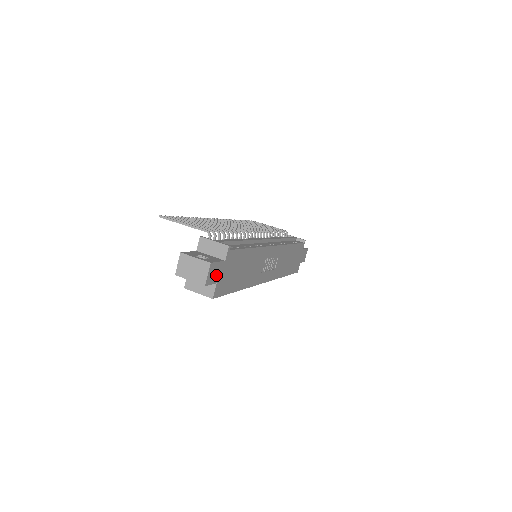
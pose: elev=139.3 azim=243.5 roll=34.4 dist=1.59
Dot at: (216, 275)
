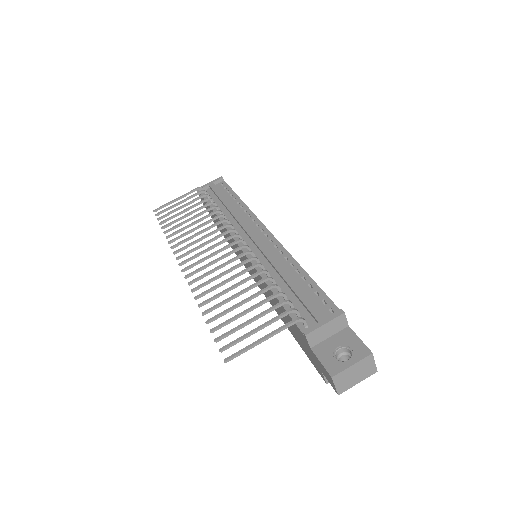
Dot at: occluded
